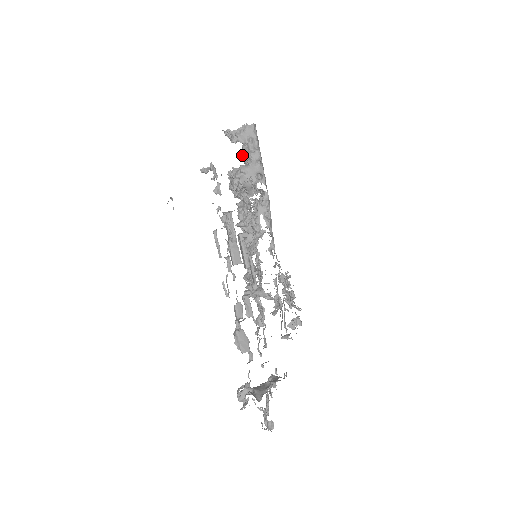
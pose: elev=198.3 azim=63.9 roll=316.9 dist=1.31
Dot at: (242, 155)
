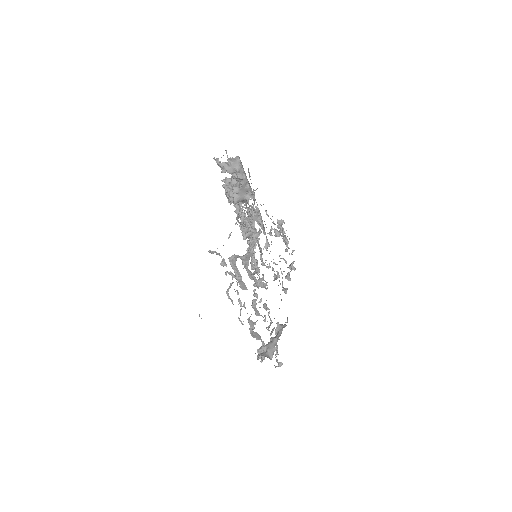
Dot at: occluded
